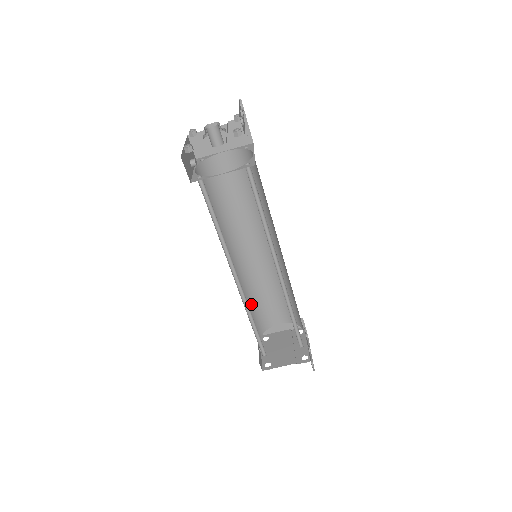
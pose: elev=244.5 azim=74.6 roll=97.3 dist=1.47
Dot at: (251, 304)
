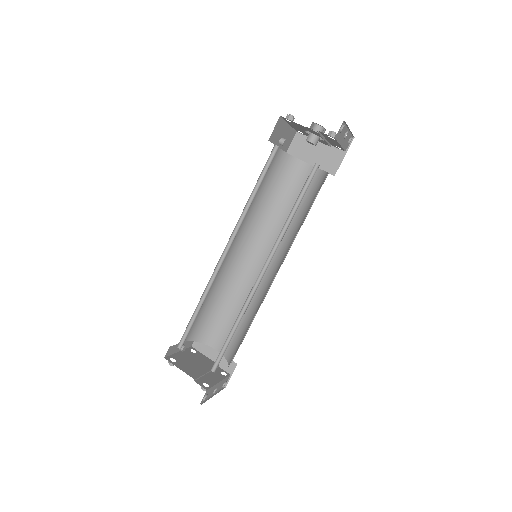
Dot at: (213, 303)
